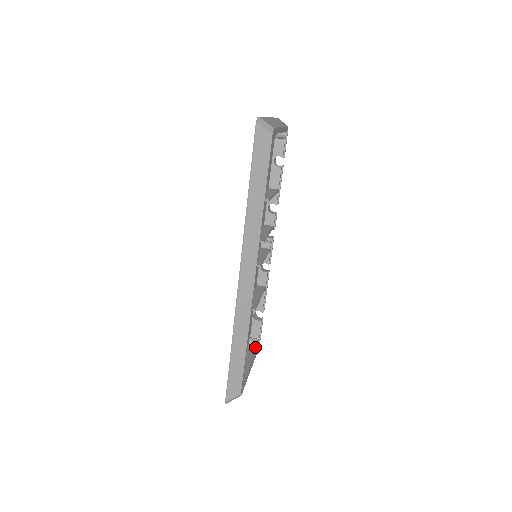
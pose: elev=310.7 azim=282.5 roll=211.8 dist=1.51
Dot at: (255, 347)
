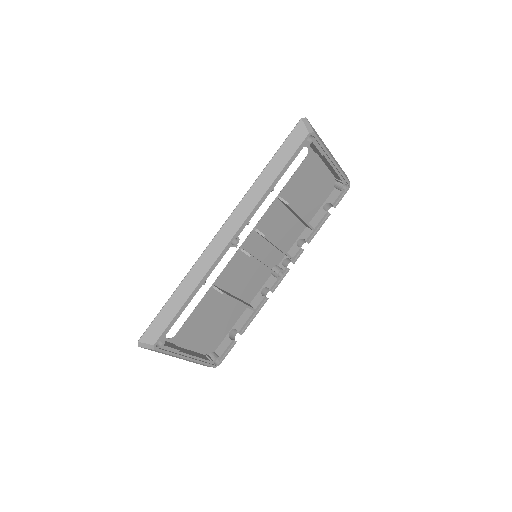
Dot at: (210, 359)
